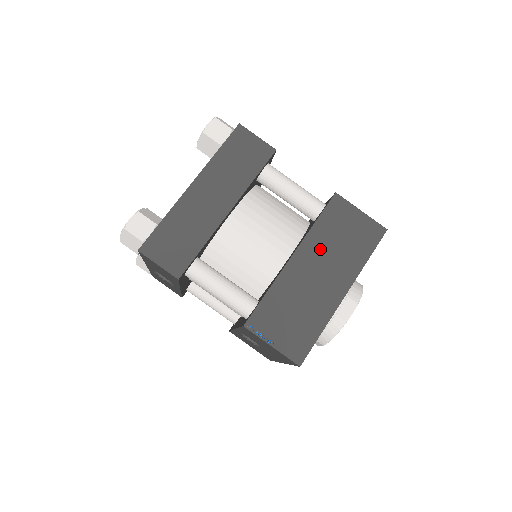
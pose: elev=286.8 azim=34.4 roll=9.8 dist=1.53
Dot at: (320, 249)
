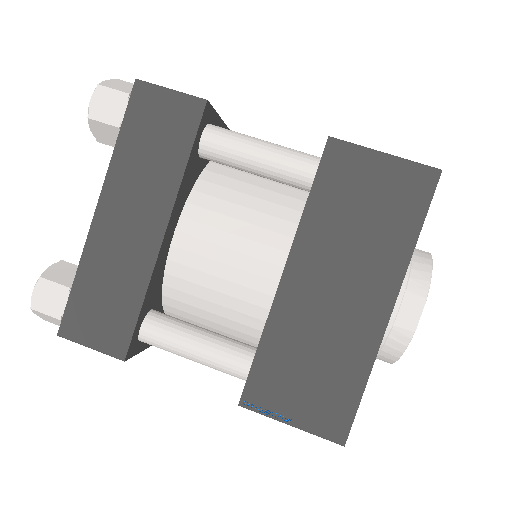
Dot at: (327, 246)
